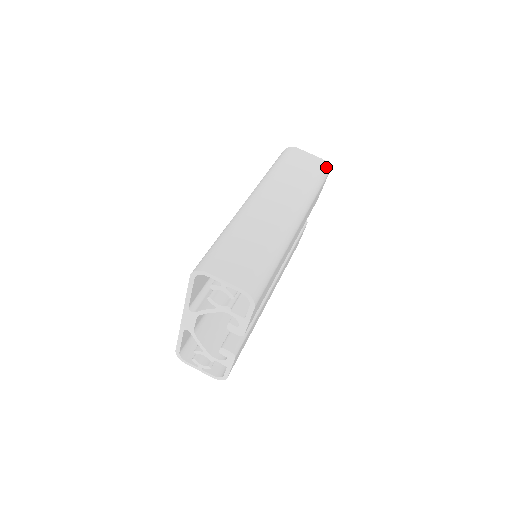
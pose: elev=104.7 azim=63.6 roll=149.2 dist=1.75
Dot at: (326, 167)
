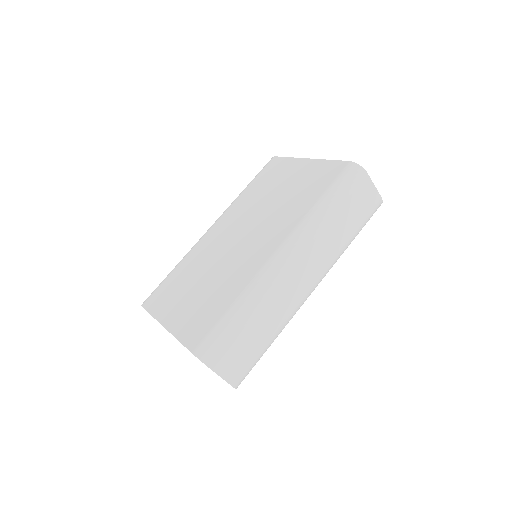
Dot at: occluded
